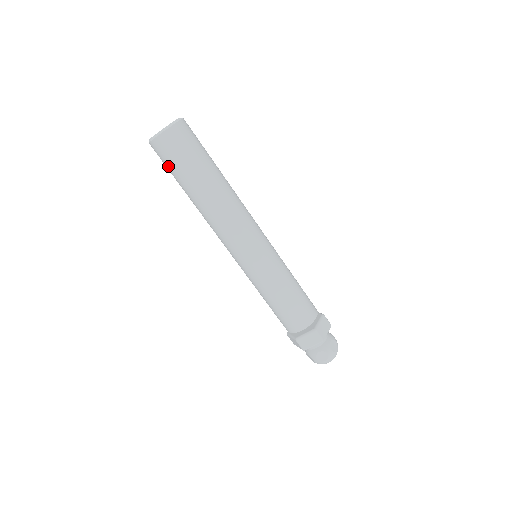
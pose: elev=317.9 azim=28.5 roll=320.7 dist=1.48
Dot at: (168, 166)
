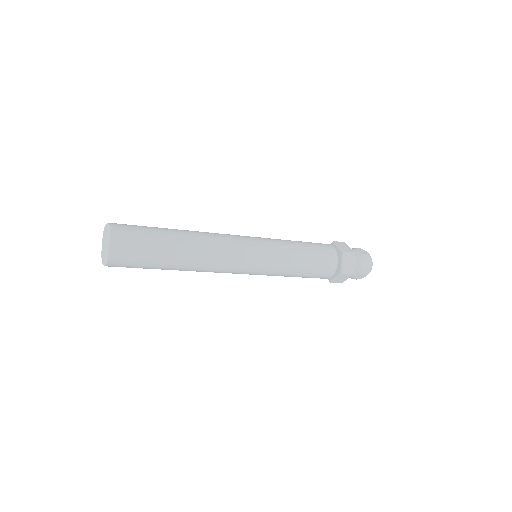
Dot at: occluded
